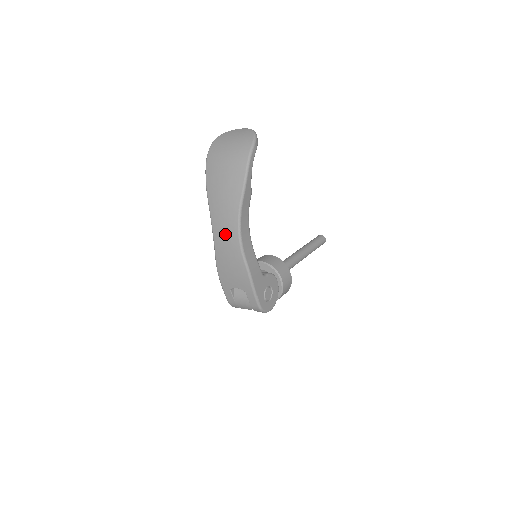
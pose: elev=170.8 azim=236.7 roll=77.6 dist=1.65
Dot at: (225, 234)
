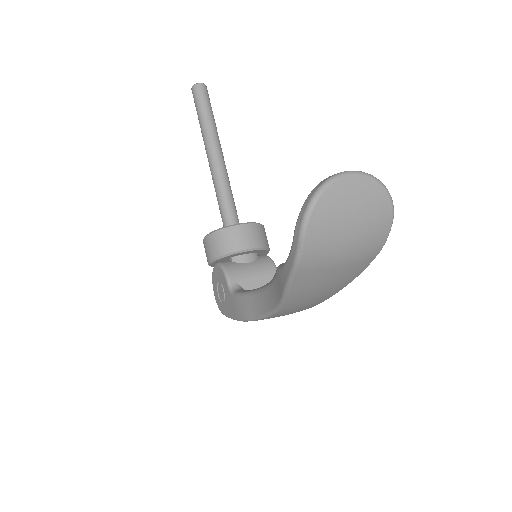
Dot at: occluded
